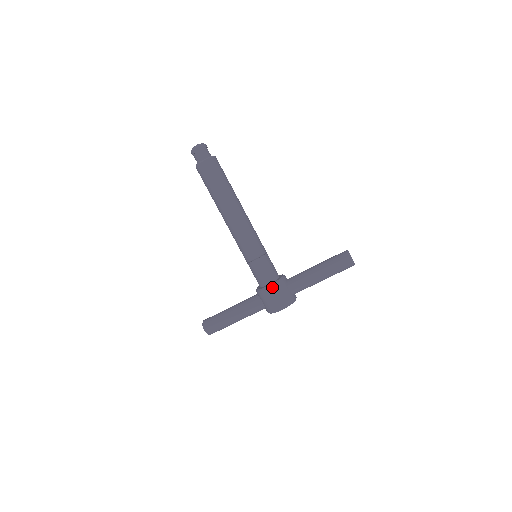
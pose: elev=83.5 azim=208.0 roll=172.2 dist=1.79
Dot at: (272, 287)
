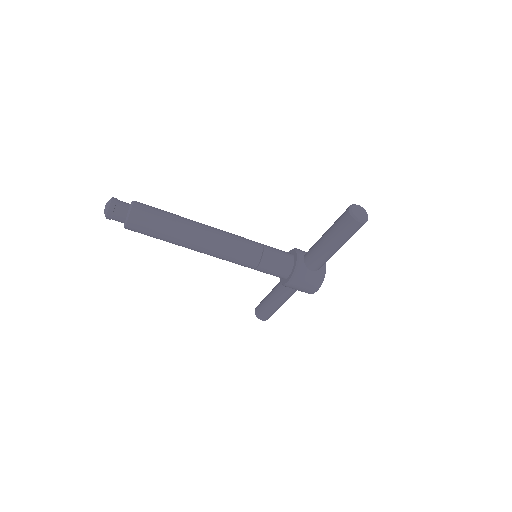
Dot at: (292, 282)
